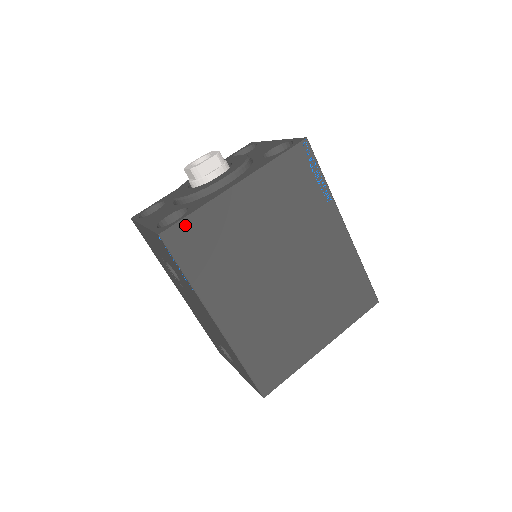
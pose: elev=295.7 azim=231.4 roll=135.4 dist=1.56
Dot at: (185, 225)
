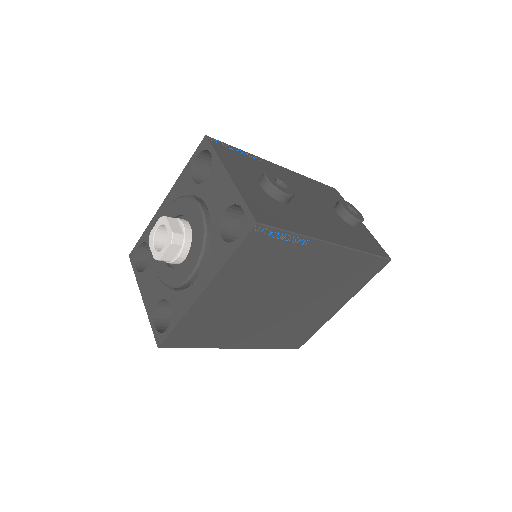
Dot at: (175, 334)
